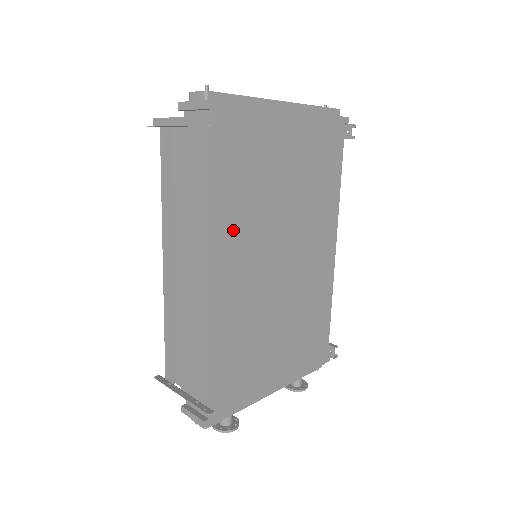
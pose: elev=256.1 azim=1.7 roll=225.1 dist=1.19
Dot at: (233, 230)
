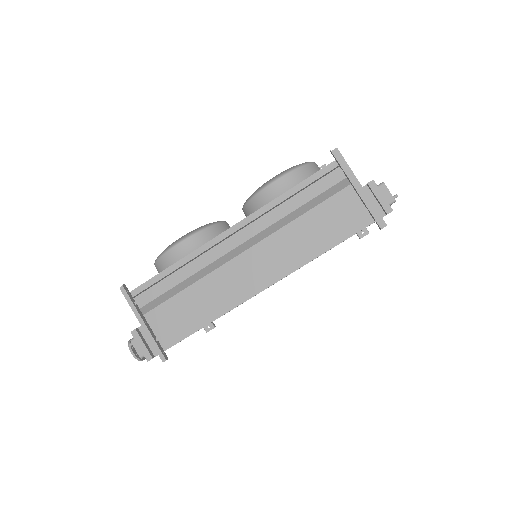
Dot at: occluded
